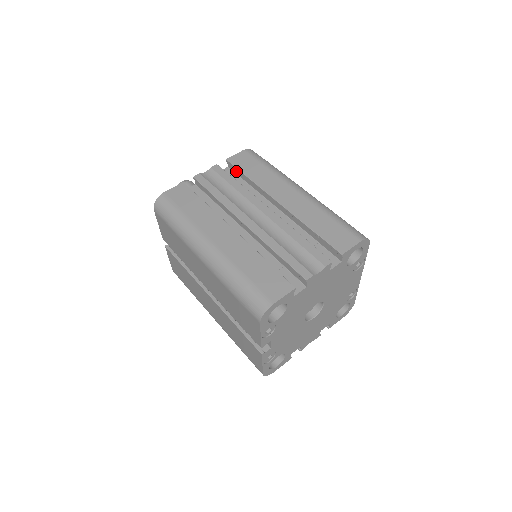
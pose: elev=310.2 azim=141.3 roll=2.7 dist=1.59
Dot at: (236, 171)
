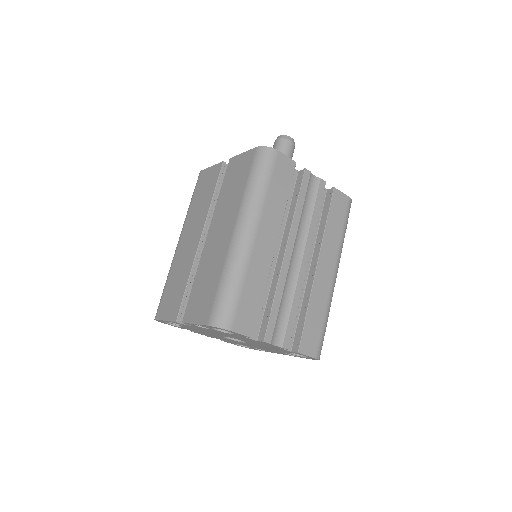
Dot at: (327, 202)
